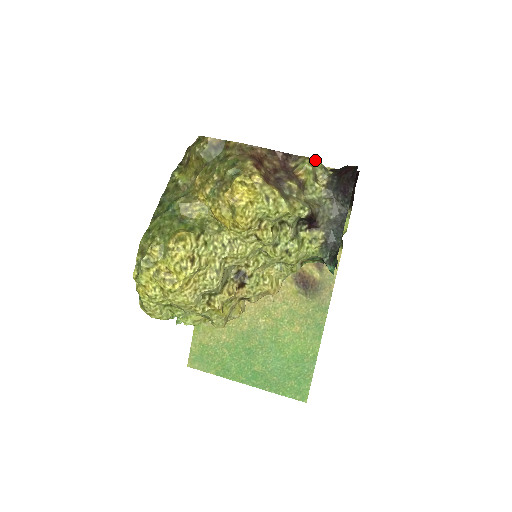
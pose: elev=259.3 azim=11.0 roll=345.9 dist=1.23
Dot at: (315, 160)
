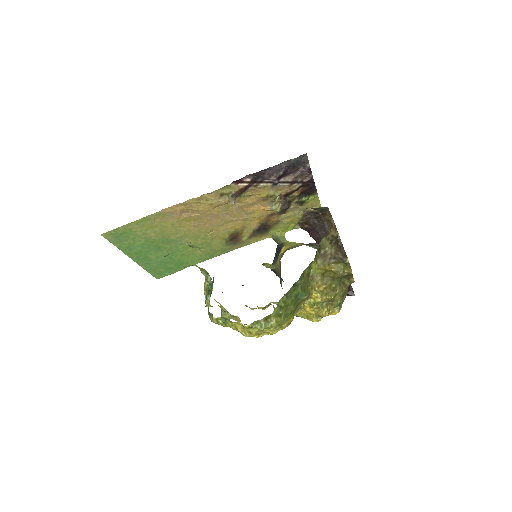
Dot at: occluded
